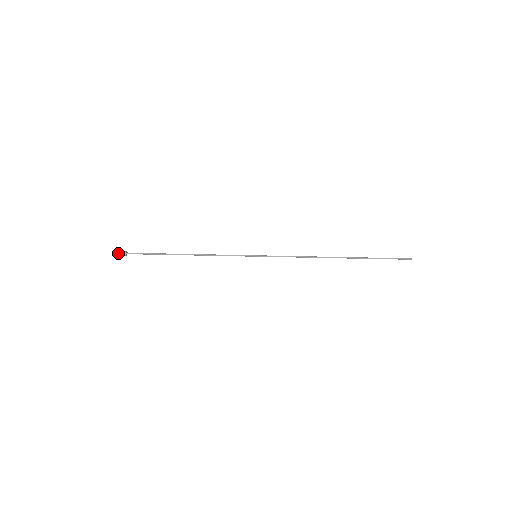
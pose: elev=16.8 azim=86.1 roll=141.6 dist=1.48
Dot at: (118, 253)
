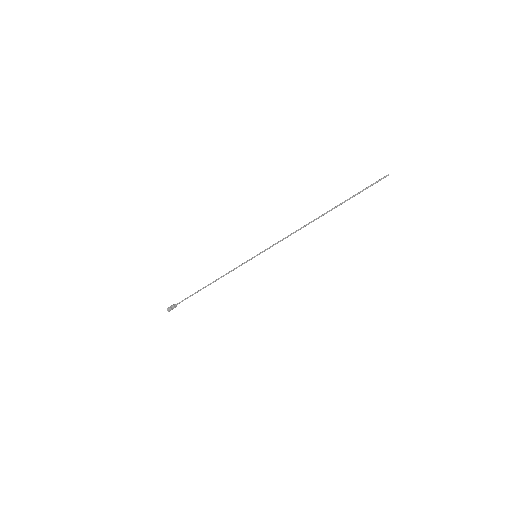
Dot at: (170, 309)
